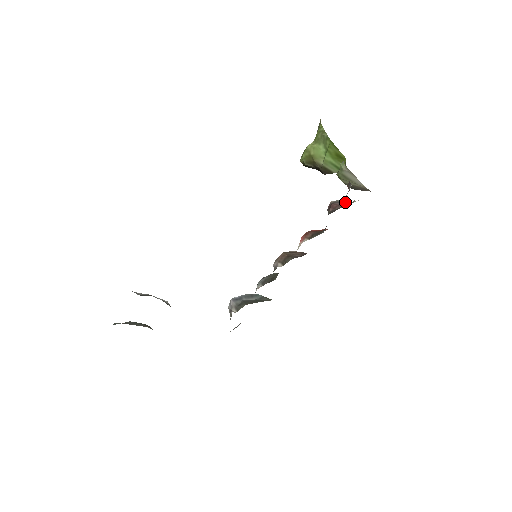
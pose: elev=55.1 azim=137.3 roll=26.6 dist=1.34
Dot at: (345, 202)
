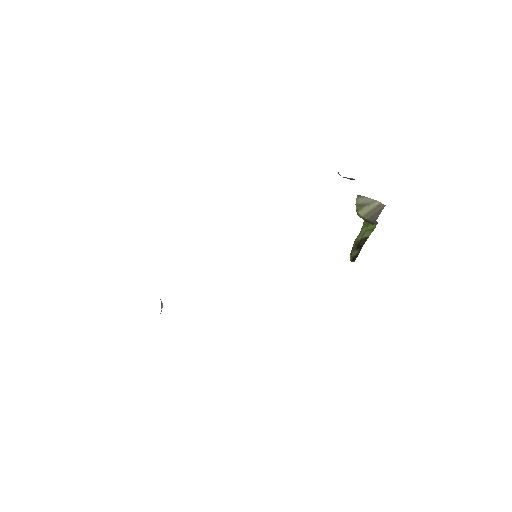
Dot at: occluded
